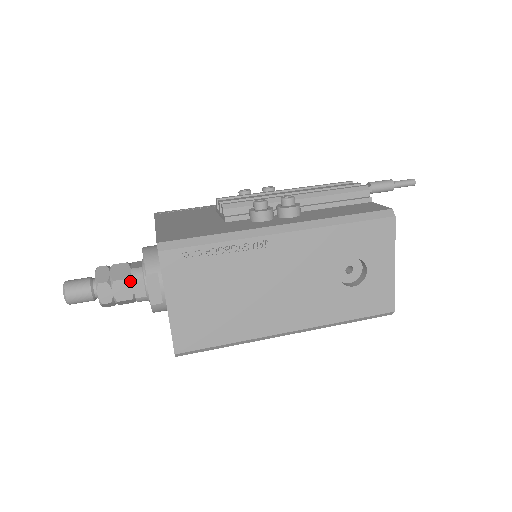
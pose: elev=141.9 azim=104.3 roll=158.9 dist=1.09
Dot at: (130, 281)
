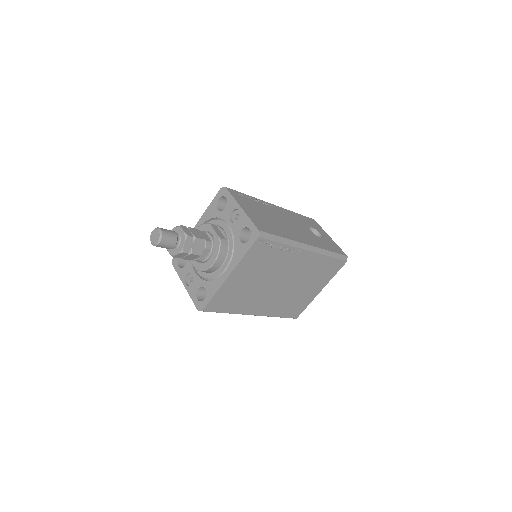
Dot at: (199, 231)
